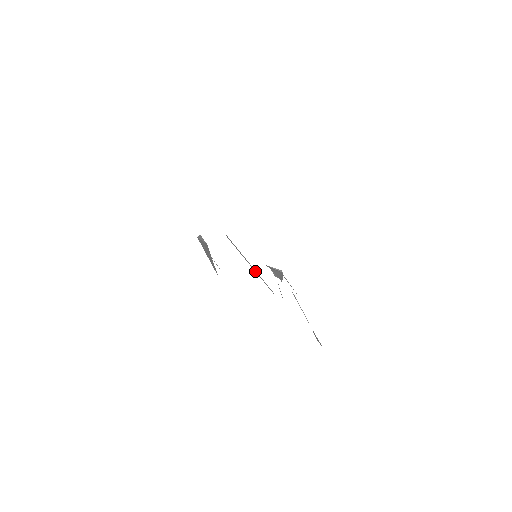
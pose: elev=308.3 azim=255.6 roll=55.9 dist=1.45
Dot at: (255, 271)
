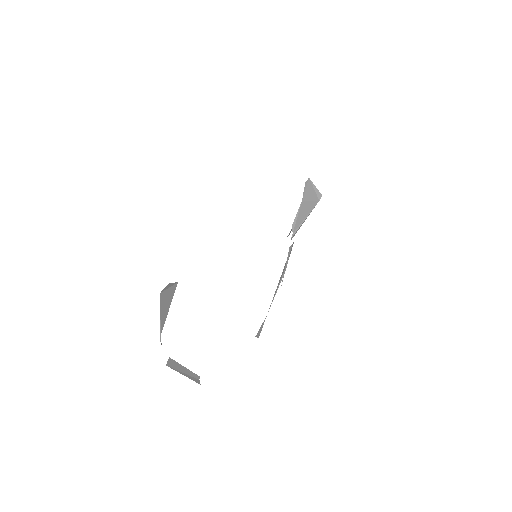
Dot at: (187, 373)
